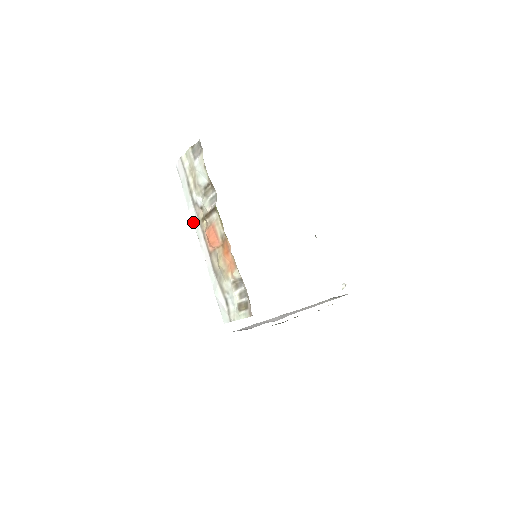
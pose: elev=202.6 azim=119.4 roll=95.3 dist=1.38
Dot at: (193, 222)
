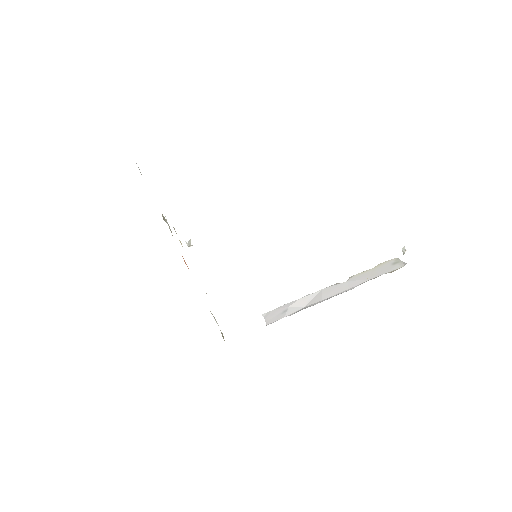
Dot at: occluded
